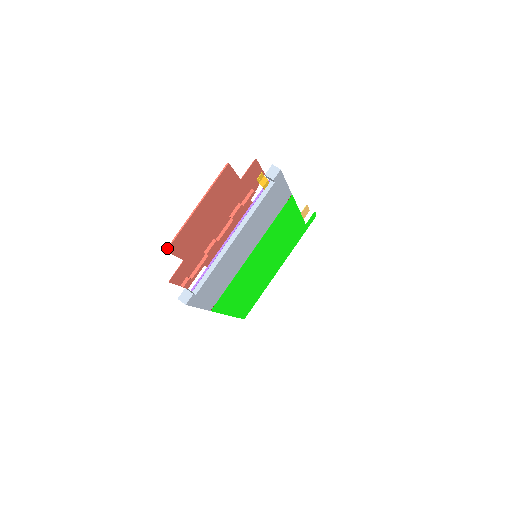
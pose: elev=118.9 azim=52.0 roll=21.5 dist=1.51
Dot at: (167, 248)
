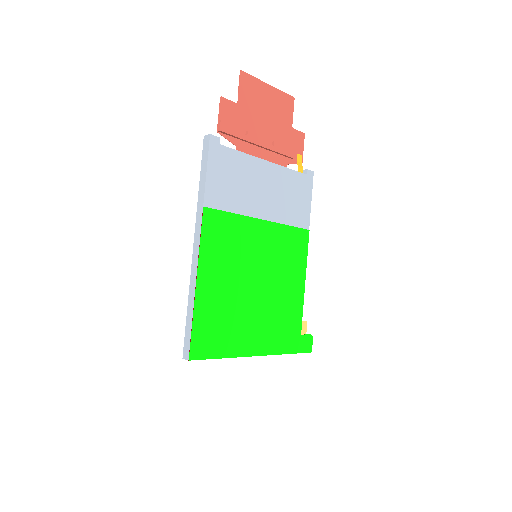
Dot at: (242, 71)
